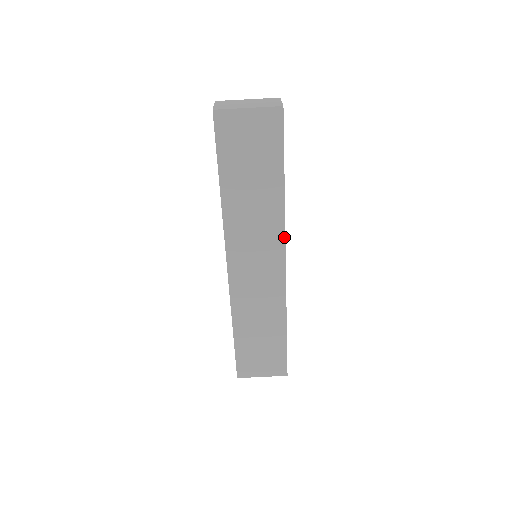
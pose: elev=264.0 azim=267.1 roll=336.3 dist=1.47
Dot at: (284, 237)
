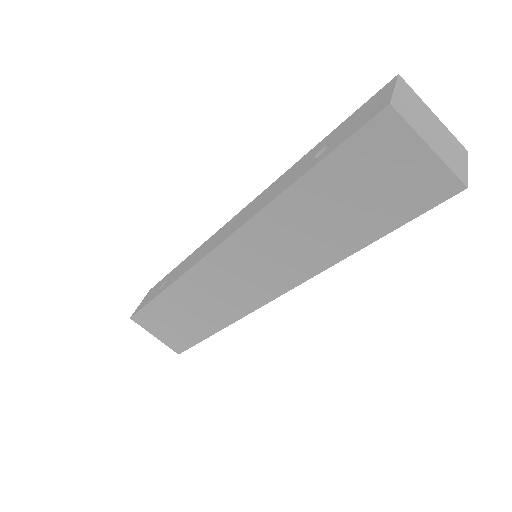
Dot at: (303, 281)
